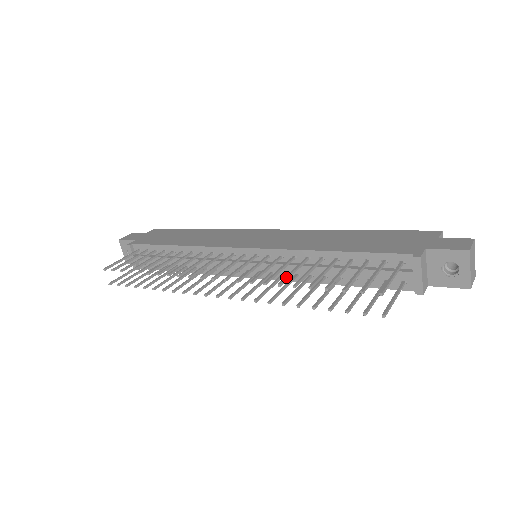
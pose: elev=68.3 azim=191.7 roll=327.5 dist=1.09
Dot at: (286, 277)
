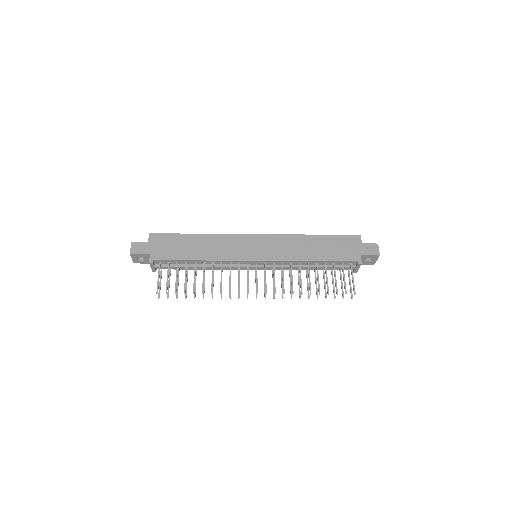
Dot at: occluded
